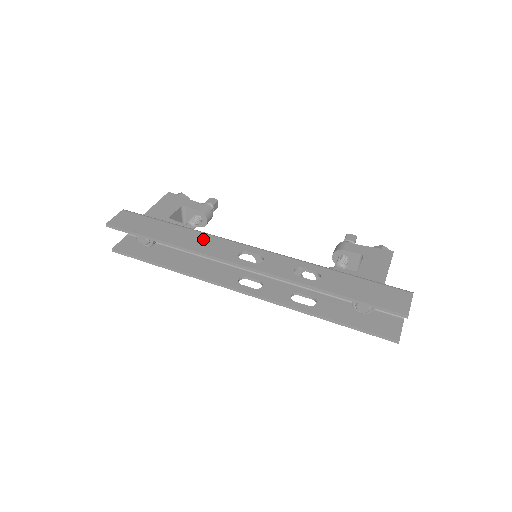
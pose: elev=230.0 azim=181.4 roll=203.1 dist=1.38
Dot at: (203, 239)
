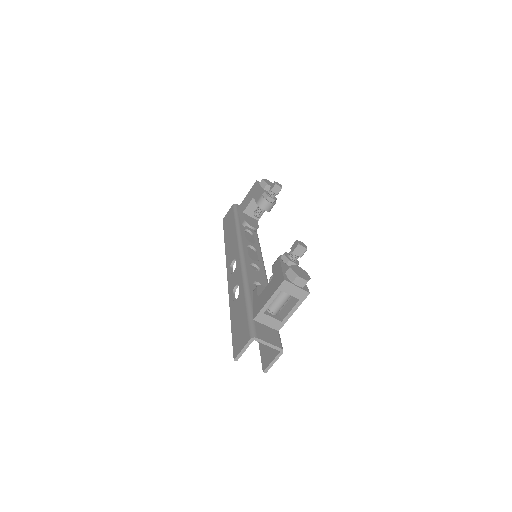
Dot at: (233, 241)
